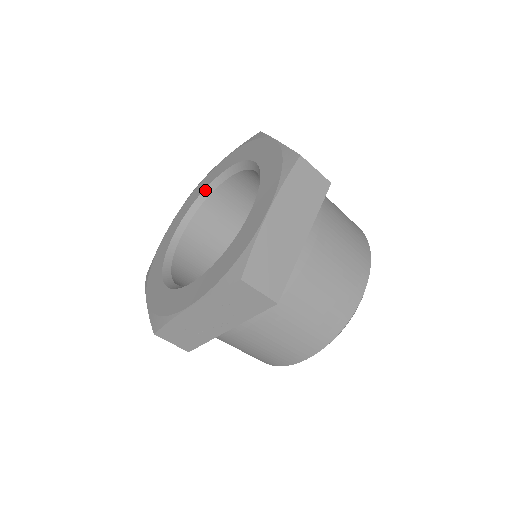
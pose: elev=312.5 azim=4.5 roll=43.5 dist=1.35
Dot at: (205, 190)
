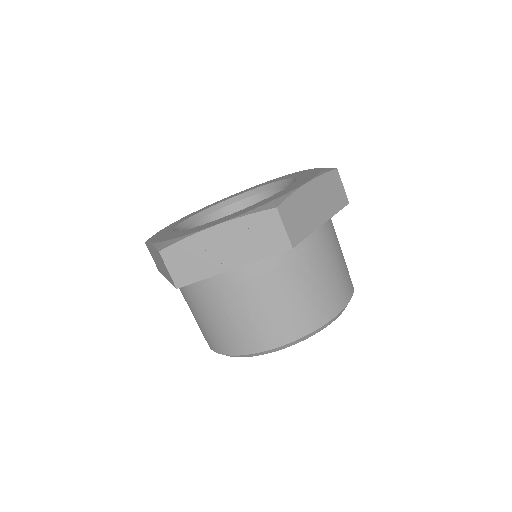
Dot at: (228, 200)
